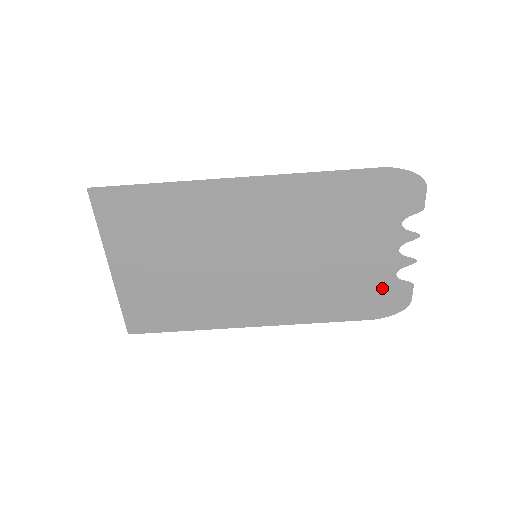
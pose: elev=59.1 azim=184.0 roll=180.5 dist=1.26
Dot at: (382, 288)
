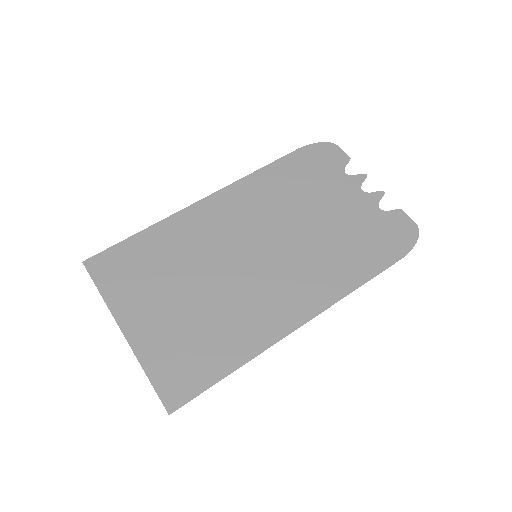
Dot at: (381, 225)
